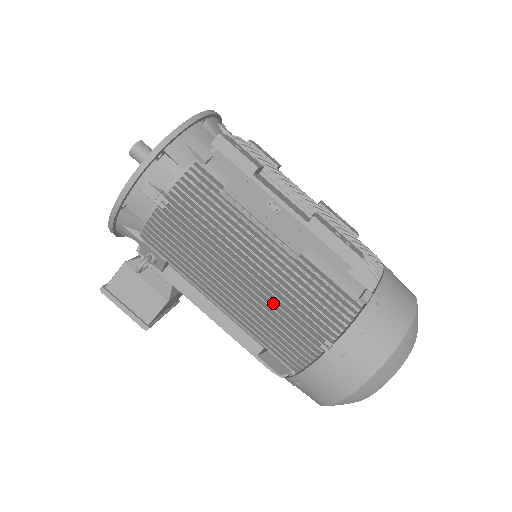
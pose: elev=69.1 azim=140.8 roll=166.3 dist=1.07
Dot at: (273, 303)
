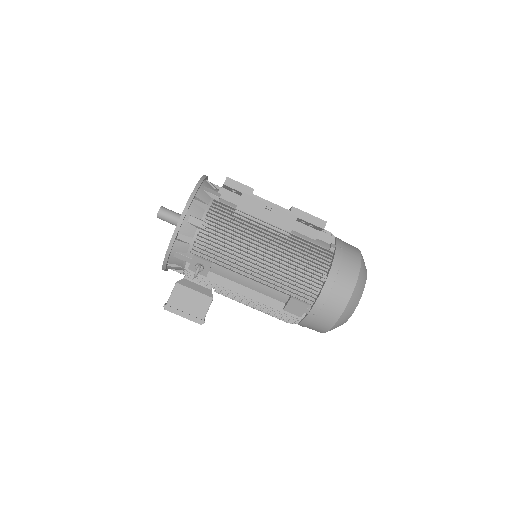
Dot at: occluded
